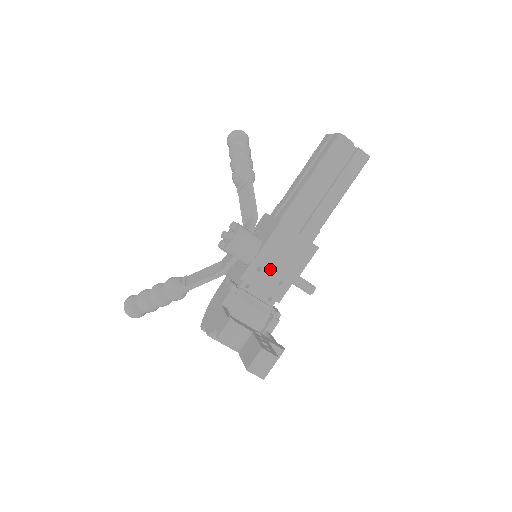
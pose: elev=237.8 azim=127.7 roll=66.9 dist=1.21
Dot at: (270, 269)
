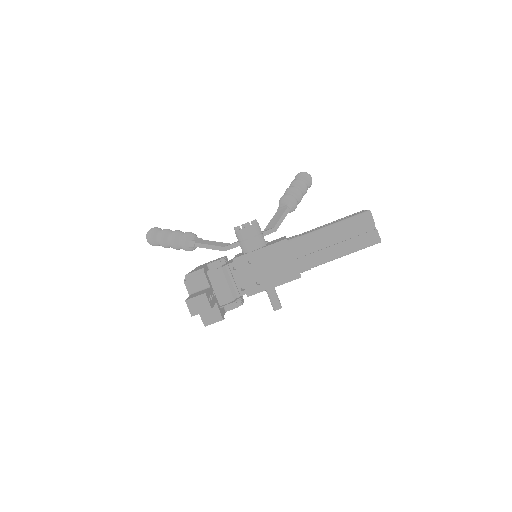
Dot at: (257, 267)
